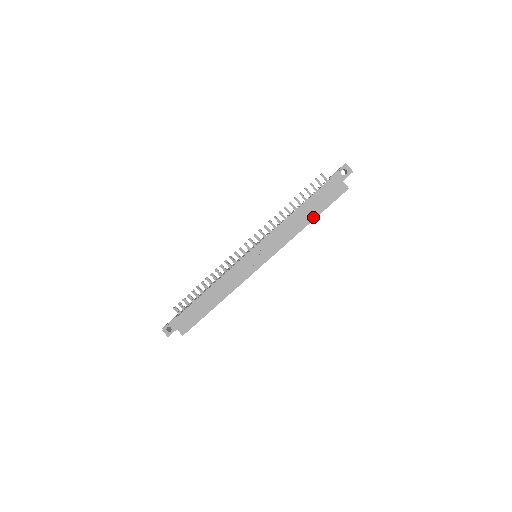
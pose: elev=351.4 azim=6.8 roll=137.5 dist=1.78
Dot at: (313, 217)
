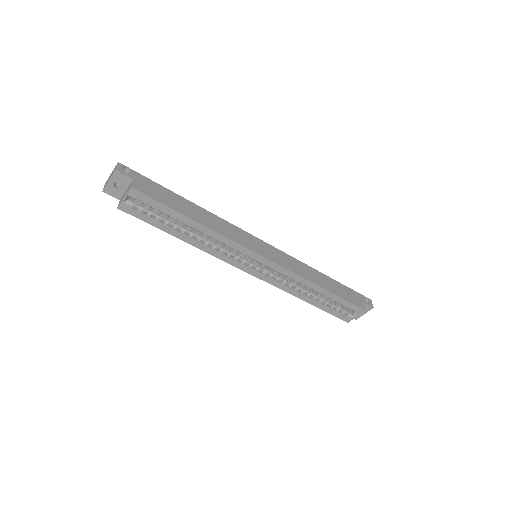
Dot at: (330, 290)
